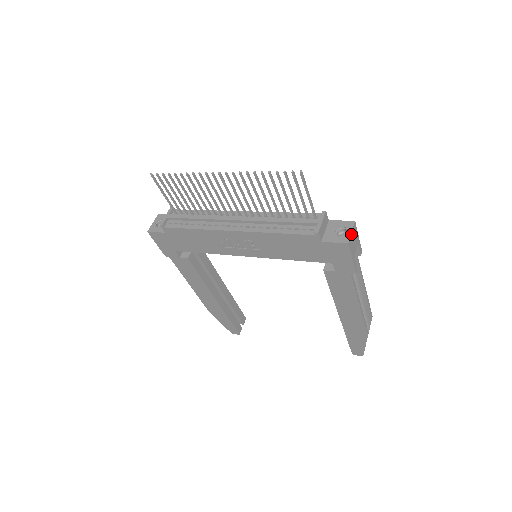
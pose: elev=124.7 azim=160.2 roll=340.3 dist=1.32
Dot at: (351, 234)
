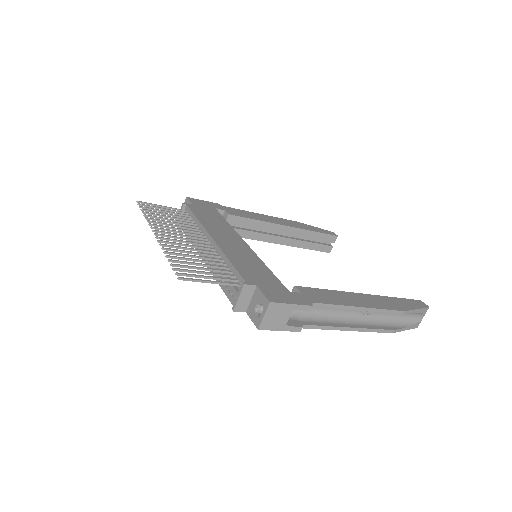
Dot at: (263, 318)
